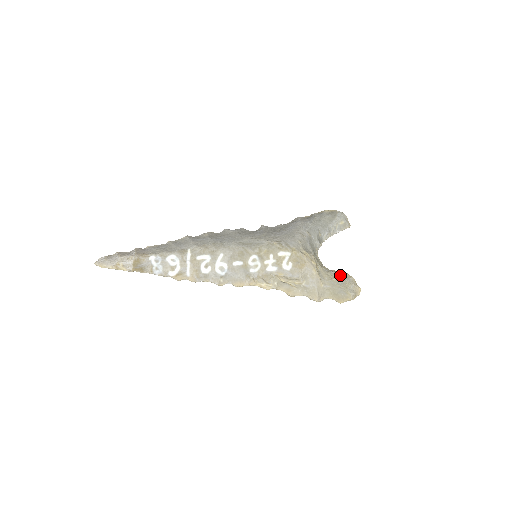
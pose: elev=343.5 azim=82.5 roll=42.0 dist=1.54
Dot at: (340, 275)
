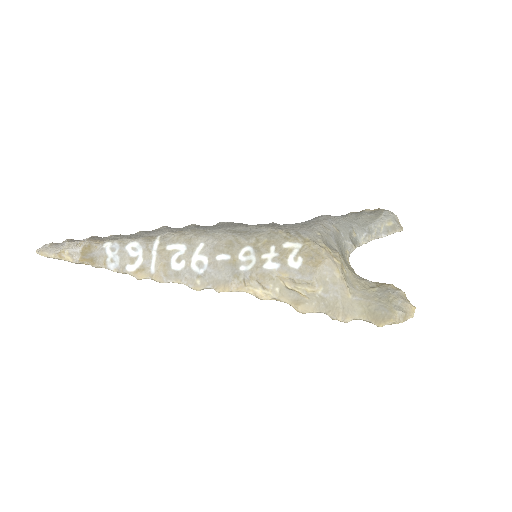
Dot at: (381, 285)
